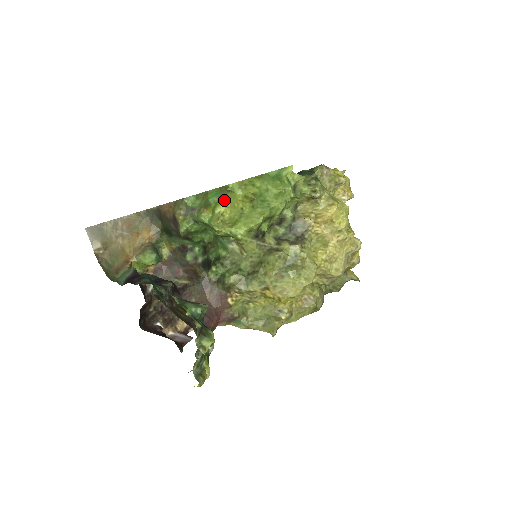
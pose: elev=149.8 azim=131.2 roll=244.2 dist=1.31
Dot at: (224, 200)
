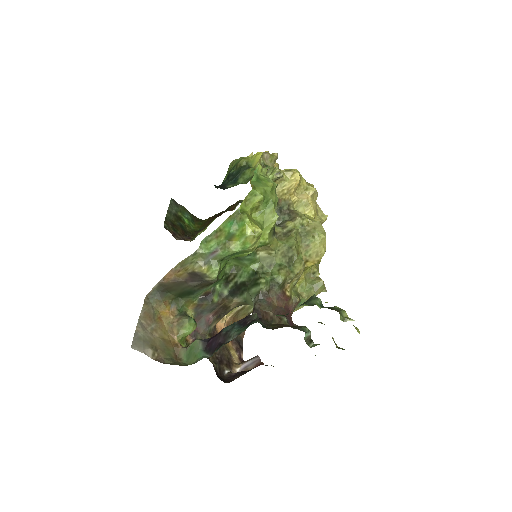
Dot at: (247, 221)
